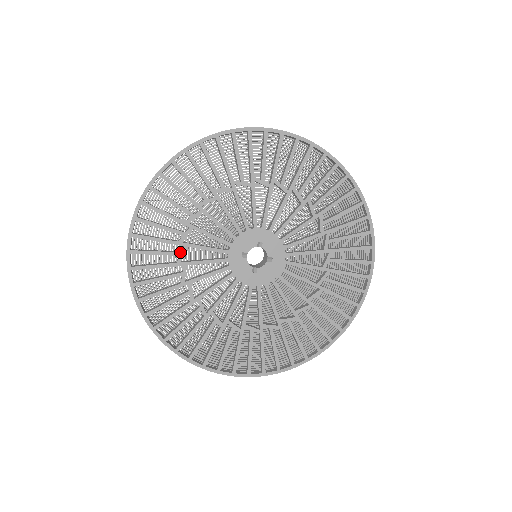
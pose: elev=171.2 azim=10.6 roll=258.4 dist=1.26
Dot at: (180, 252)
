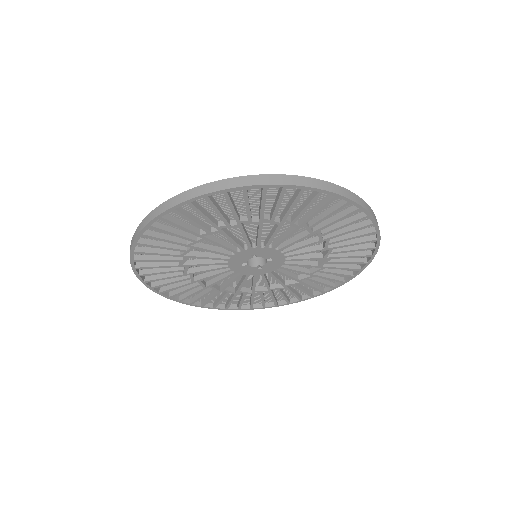
Dot at: (189, 278)
